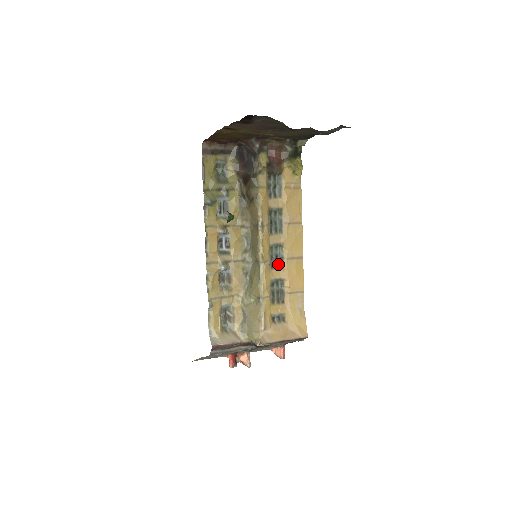
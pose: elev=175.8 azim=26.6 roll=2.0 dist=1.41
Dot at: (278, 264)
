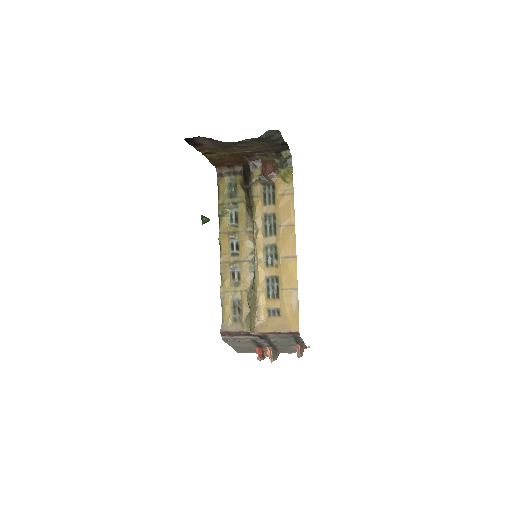
Dot at: (273, 263)
